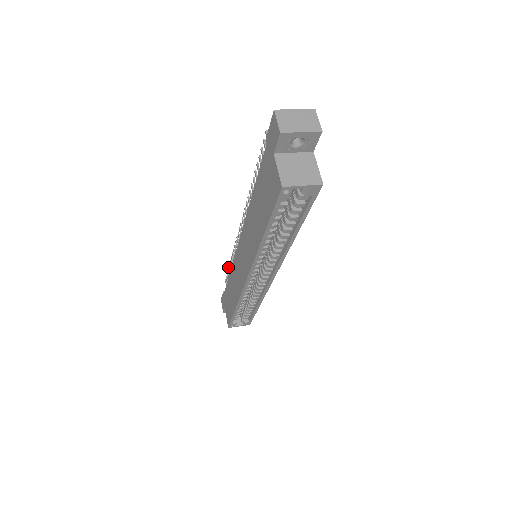
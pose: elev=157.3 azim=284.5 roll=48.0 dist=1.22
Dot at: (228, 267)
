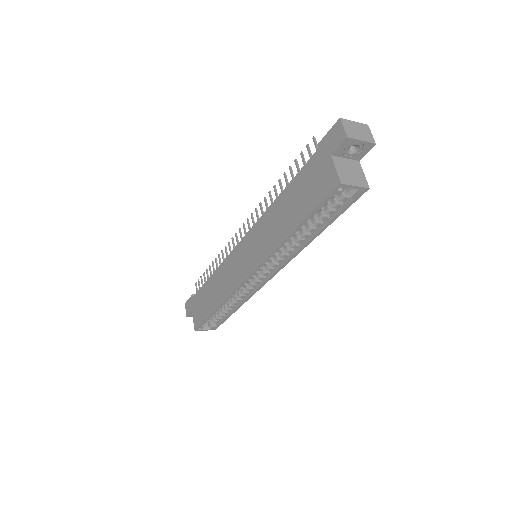
Dot at: (206, 269)
